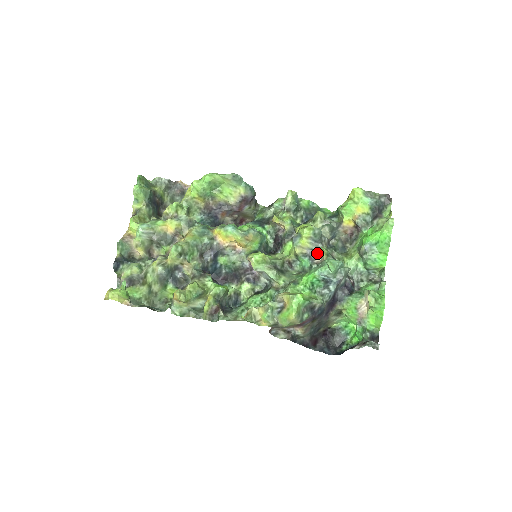
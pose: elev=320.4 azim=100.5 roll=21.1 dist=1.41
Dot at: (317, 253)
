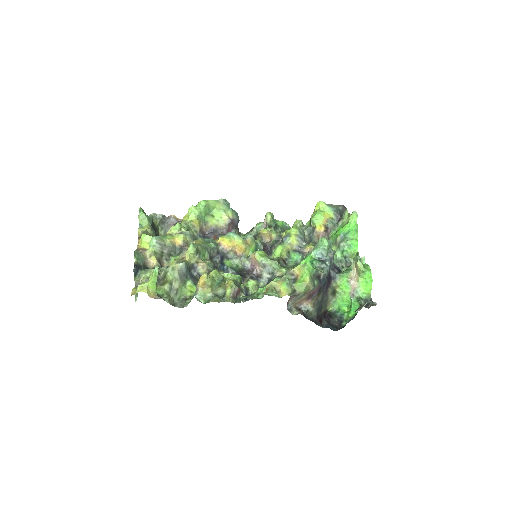
Dot at: (304, 249)
